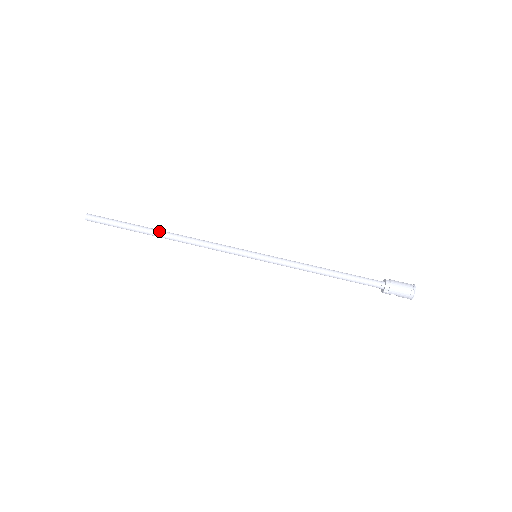
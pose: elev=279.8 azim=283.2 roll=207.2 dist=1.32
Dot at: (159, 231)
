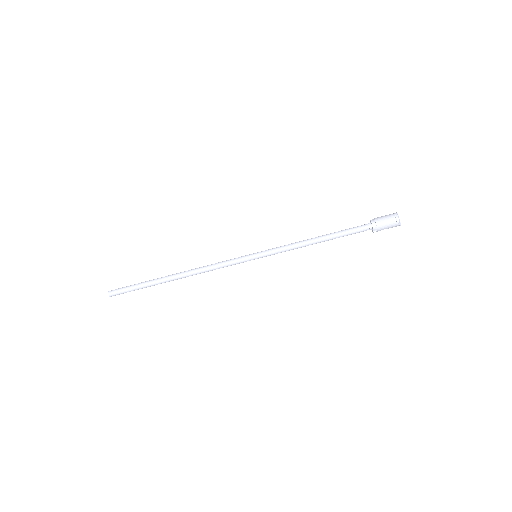
Dot at: (170, 277)
